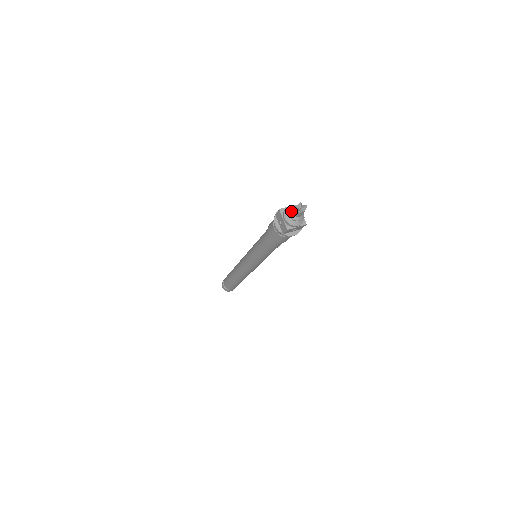
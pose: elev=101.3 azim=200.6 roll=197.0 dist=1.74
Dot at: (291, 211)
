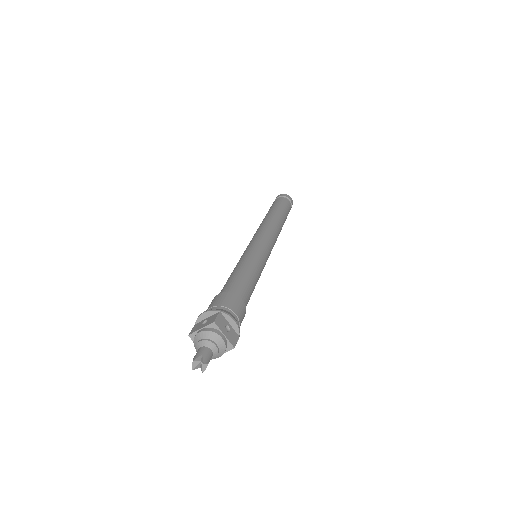
Dot at: (196, 351)
